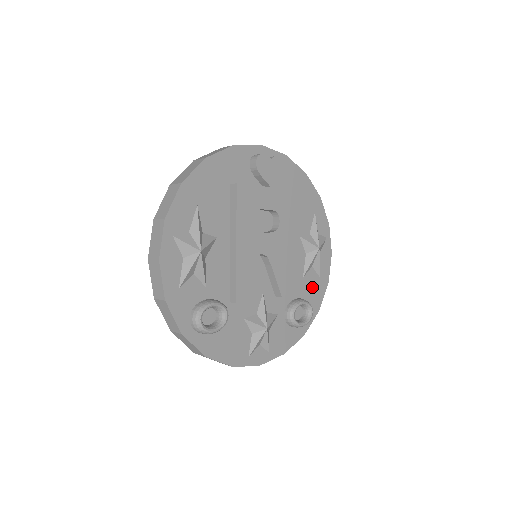
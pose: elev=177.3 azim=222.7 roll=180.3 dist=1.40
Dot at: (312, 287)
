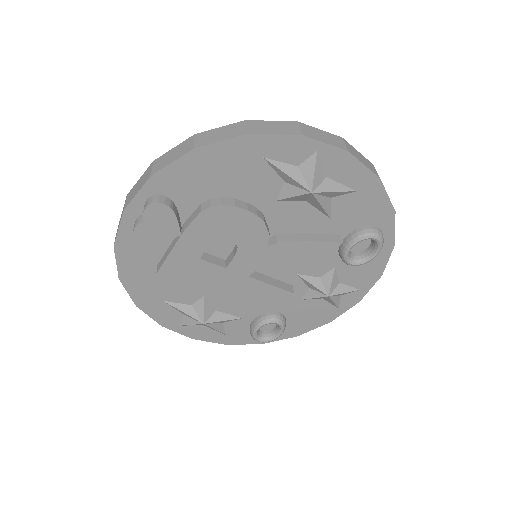
Dot at: (356, 209)
